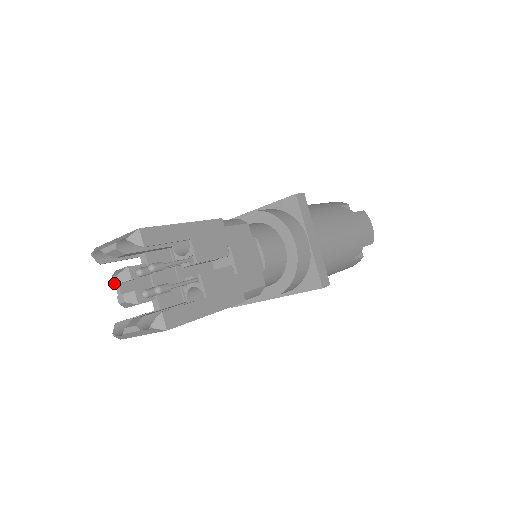
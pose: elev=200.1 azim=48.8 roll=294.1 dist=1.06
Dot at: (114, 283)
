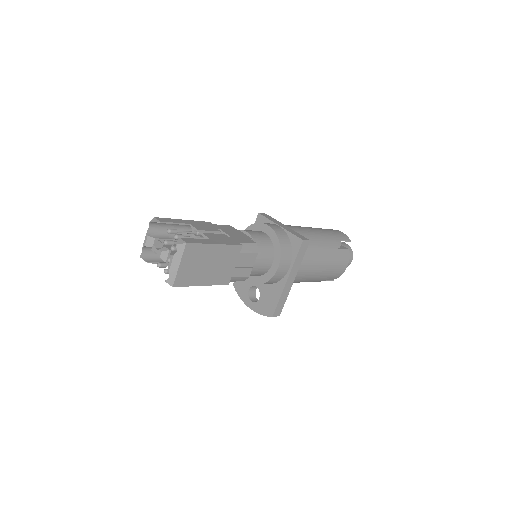
Dot at: (153, 251)
